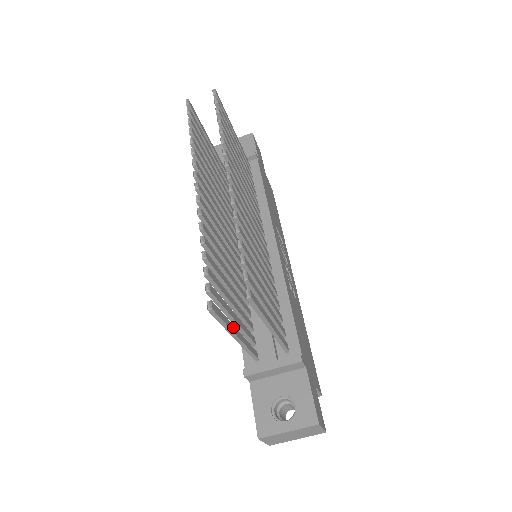
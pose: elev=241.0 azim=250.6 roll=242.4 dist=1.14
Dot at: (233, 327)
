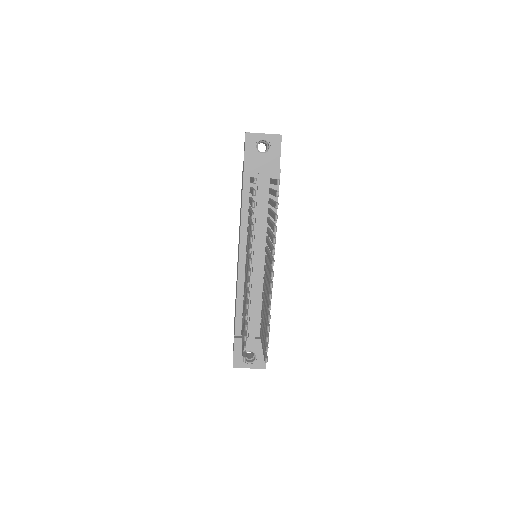
Dot at: occluded
